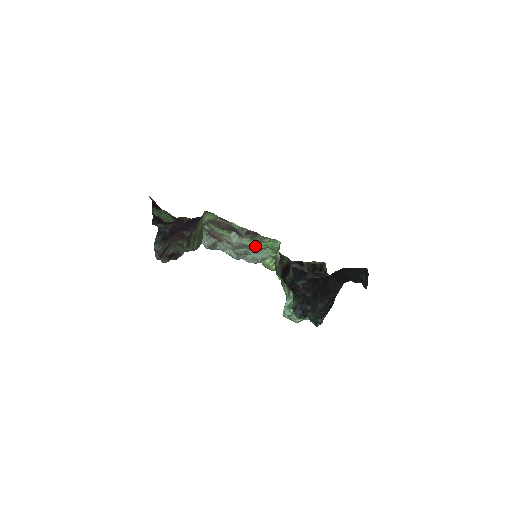
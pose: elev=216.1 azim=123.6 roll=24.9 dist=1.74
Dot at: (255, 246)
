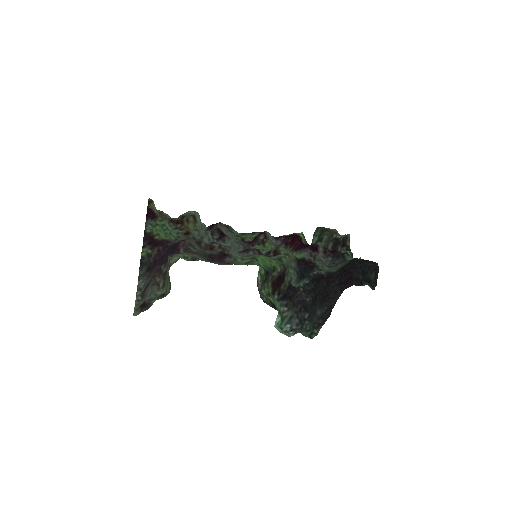
Dot at: occluded
